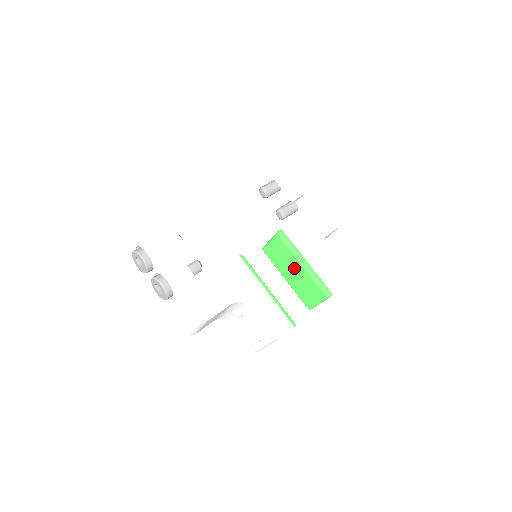
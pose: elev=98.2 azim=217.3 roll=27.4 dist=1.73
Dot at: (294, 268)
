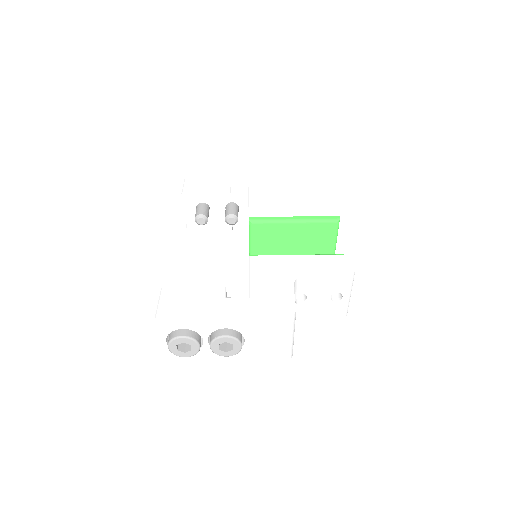
Dot at: (291, 234)
